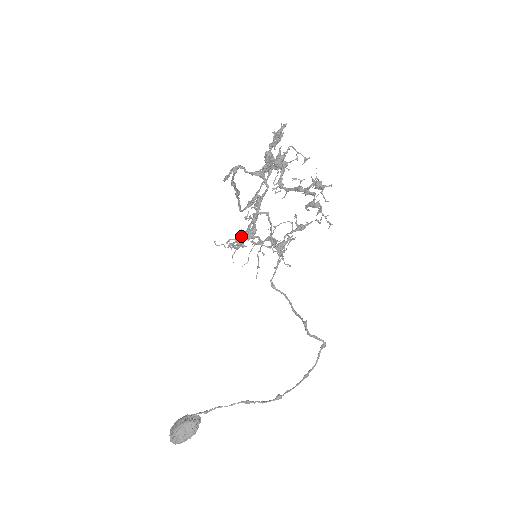
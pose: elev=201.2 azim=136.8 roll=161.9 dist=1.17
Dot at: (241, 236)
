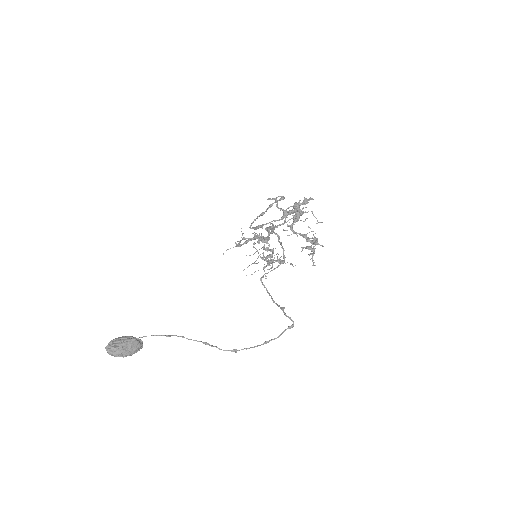
Dot at: occluded
